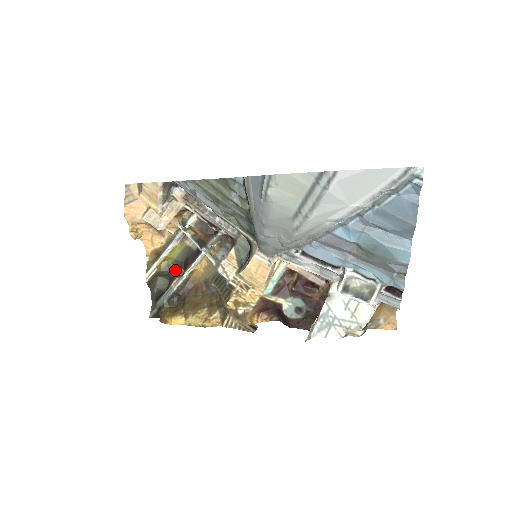
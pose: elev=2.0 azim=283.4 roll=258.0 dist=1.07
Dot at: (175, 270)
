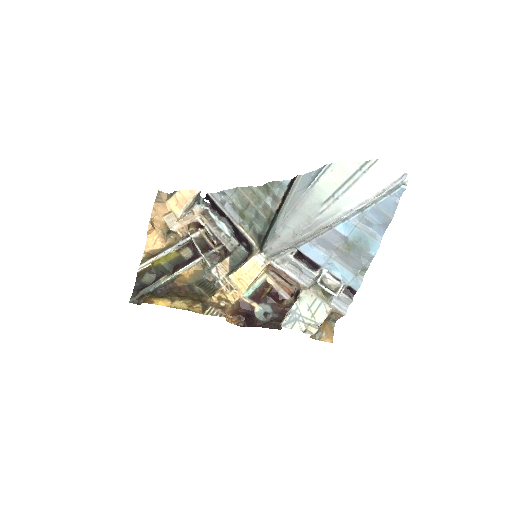
Dot at: (164, 271)
